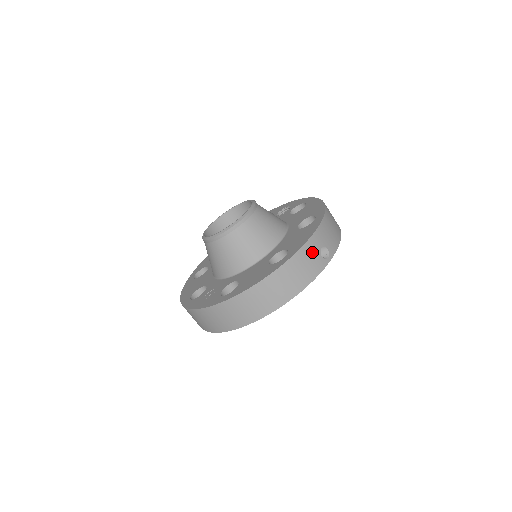
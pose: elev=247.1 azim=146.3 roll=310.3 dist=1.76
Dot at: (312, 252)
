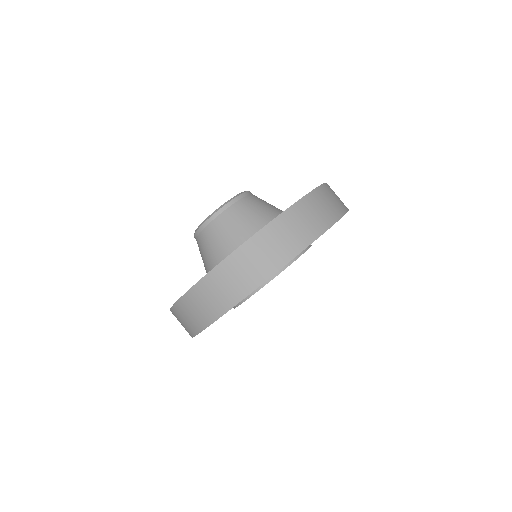
Dot at: occluded
